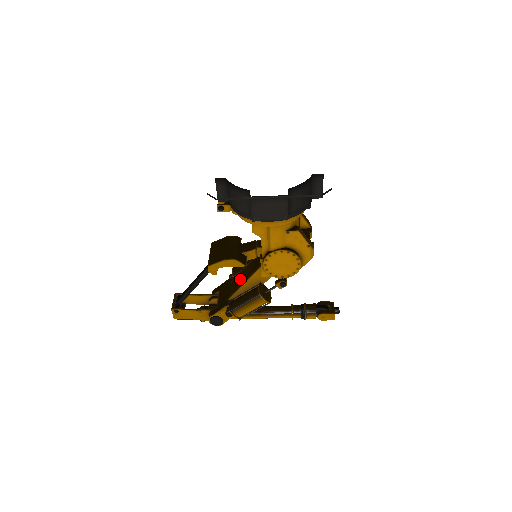
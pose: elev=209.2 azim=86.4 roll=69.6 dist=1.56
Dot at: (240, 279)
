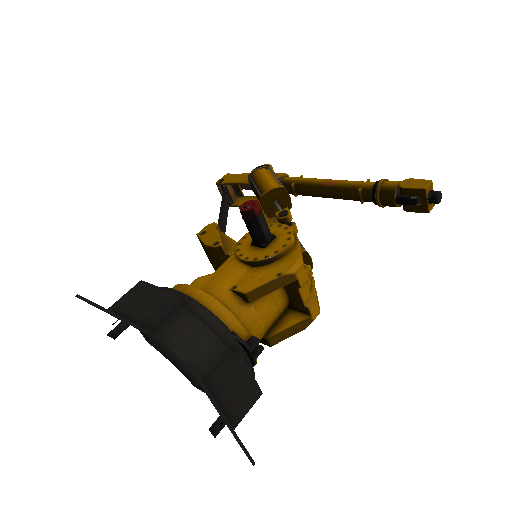
Dot at: occluded
